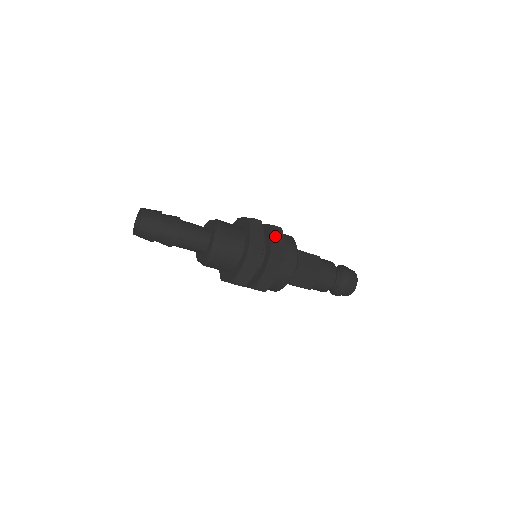
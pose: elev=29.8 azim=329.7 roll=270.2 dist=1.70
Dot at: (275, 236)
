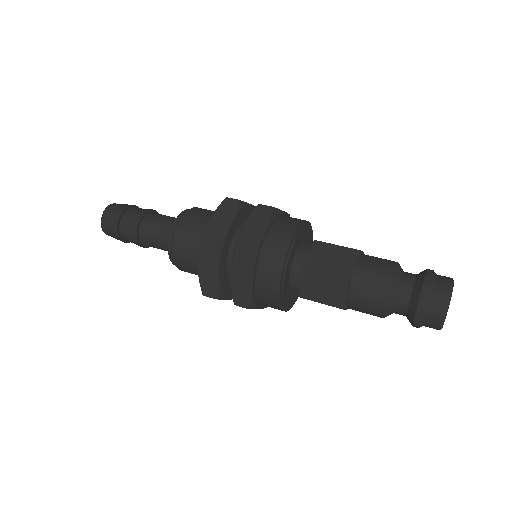
Dot at: (236, 271)
